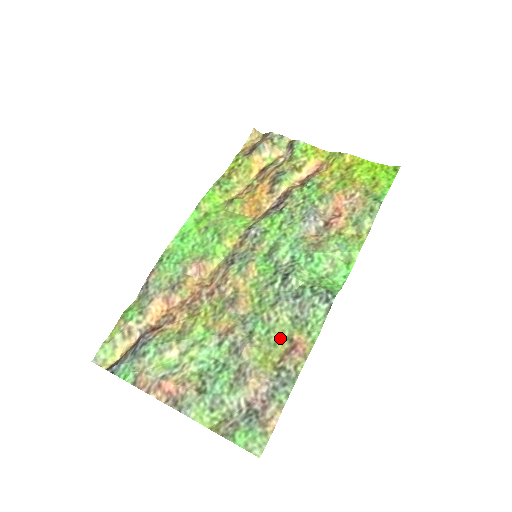
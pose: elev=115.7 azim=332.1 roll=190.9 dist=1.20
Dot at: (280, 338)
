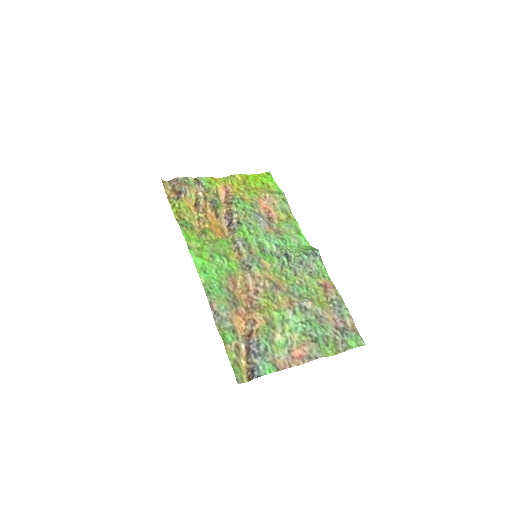
Dot at: (315, 288)
